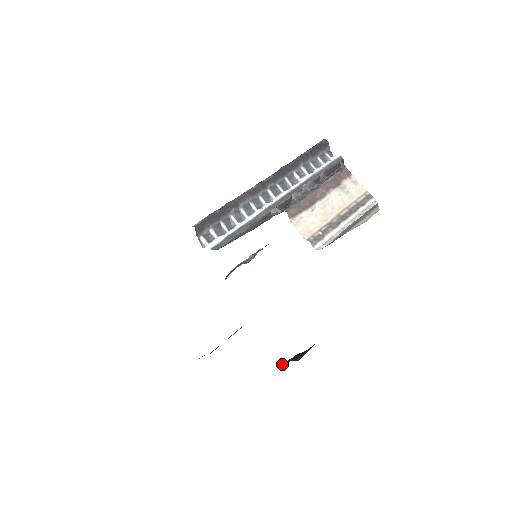
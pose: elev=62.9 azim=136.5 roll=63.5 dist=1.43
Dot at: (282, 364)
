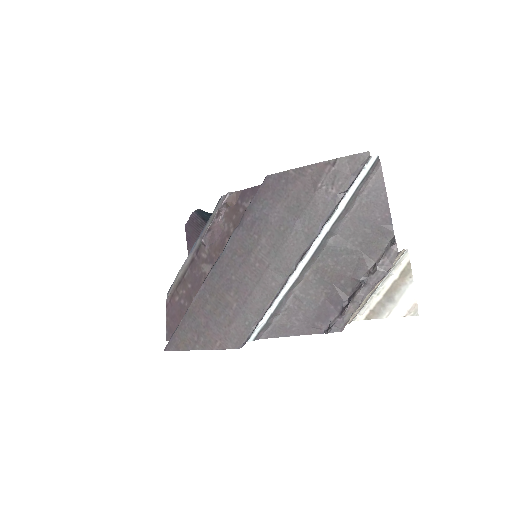
Dot at: occluded
